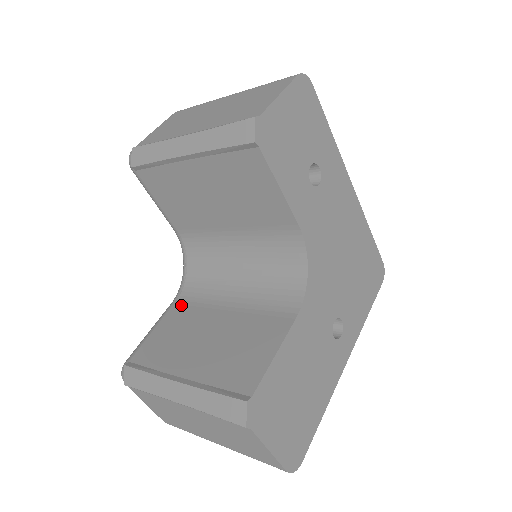
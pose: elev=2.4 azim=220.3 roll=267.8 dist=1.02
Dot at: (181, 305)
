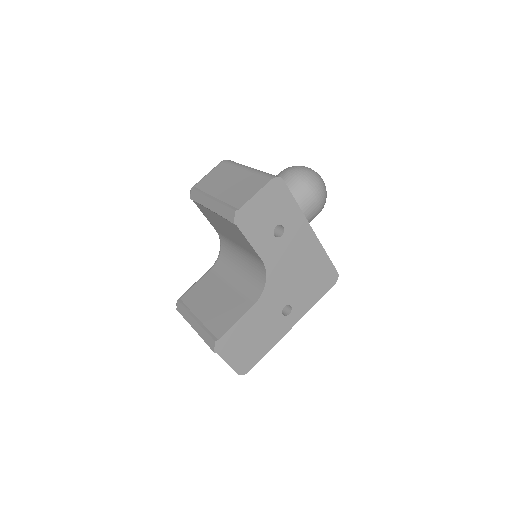
Dot at: (212, 273)
